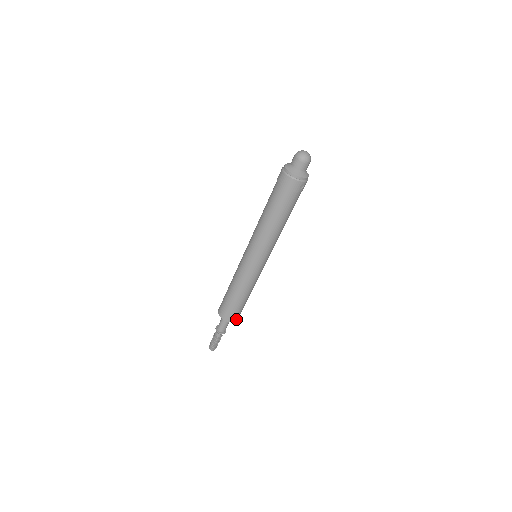
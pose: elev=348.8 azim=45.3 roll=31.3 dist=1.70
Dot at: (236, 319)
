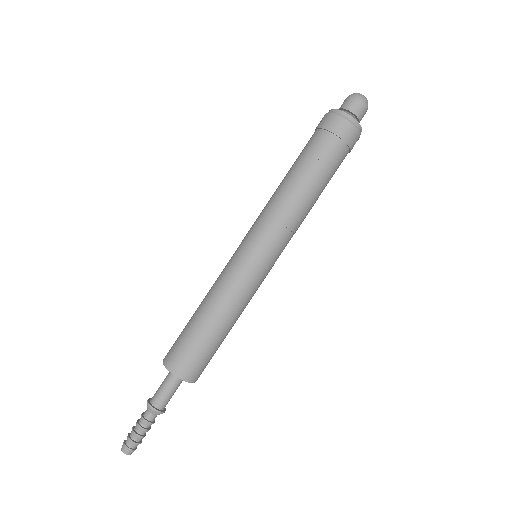
Dot at: (198, 377)
